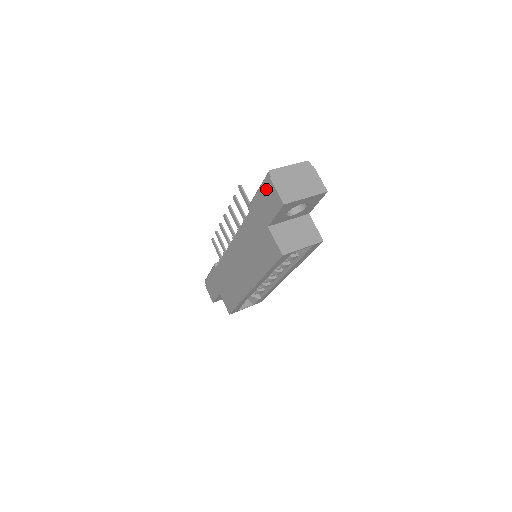
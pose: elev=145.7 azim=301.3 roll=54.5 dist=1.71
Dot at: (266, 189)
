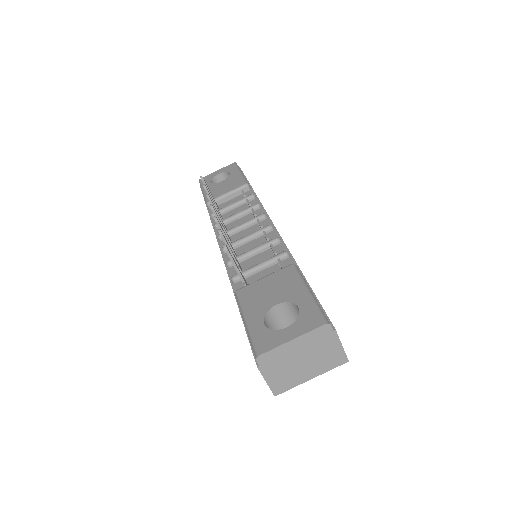
Dot at: (253, 354)
